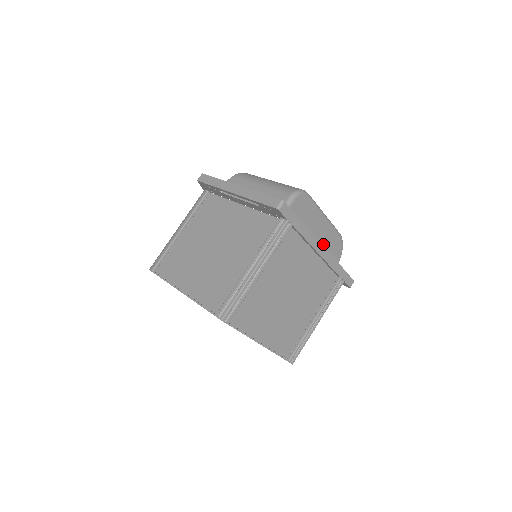
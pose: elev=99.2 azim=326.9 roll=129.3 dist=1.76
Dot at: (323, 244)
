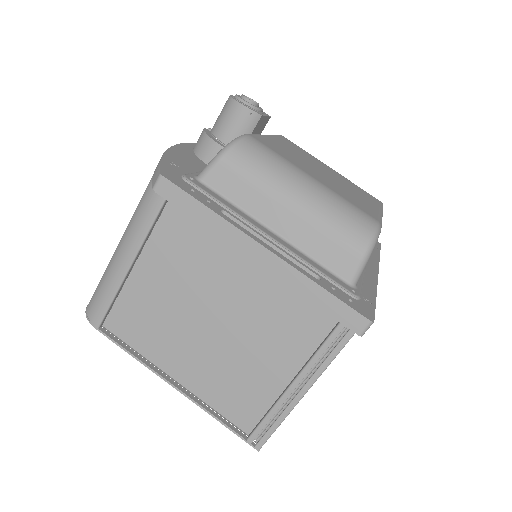
Dot at: occluded
